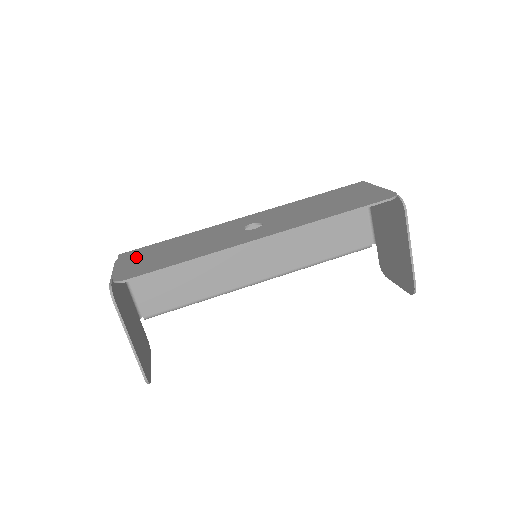
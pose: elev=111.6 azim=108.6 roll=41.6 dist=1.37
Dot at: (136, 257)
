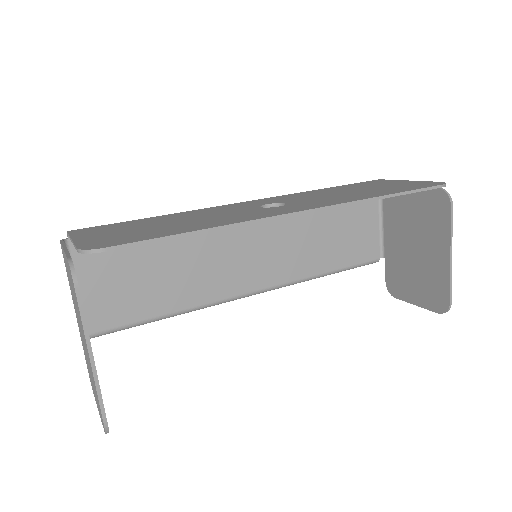
Dot at: (103, 231)
